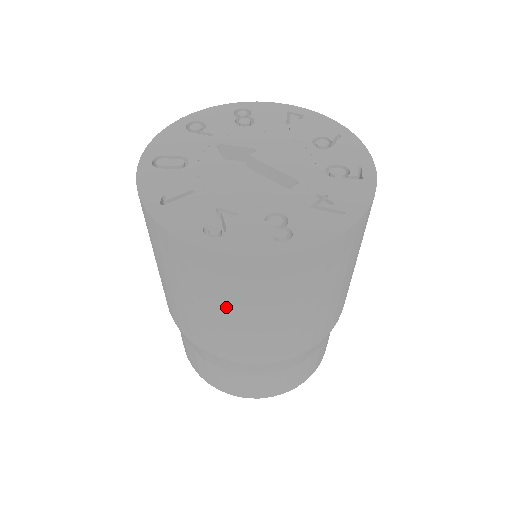
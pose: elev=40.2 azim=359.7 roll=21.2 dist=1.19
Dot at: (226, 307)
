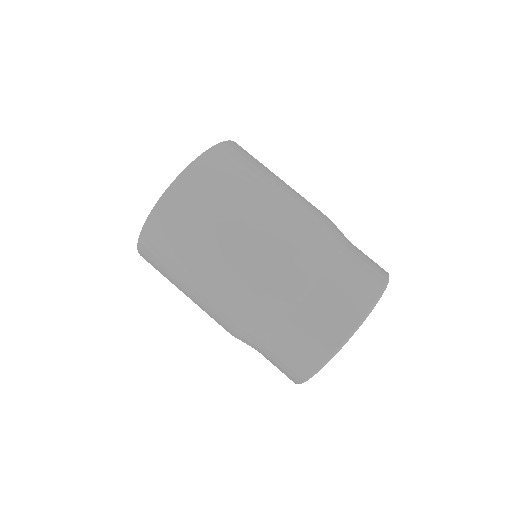
Dot at: (182, 269)
